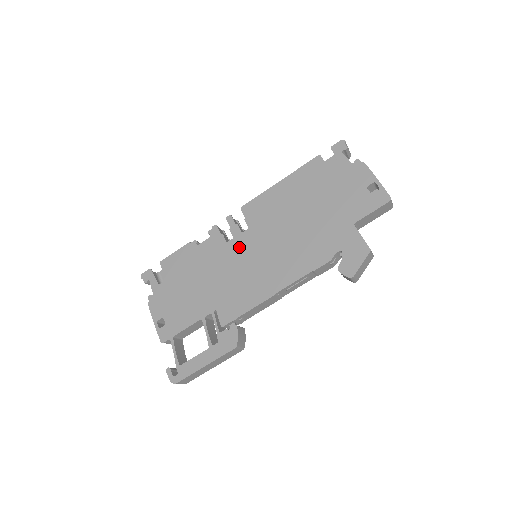
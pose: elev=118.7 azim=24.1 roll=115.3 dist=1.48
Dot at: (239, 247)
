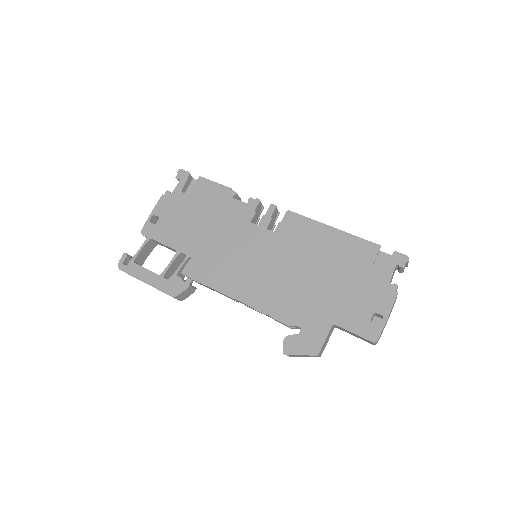
Dot at: (253, 236)
